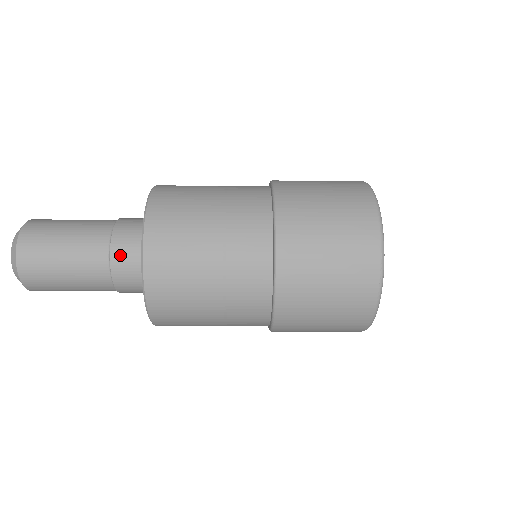
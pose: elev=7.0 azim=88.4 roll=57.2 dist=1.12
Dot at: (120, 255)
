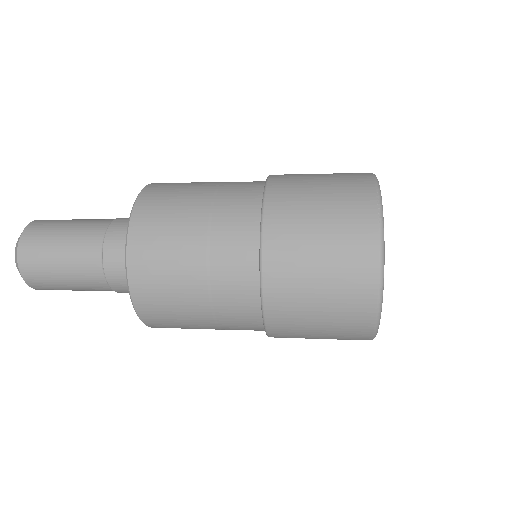
Dot at: (119, 224)
